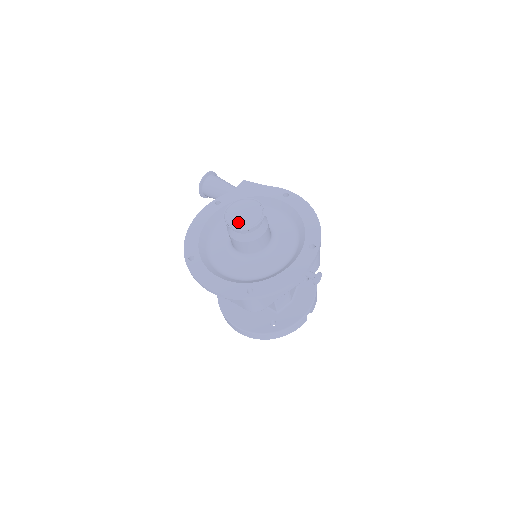
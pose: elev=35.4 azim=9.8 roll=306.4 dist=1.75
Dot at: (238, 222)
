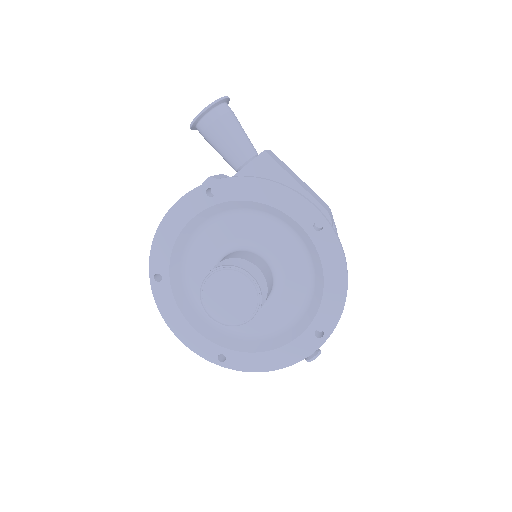
Dot at: (217, 309)
